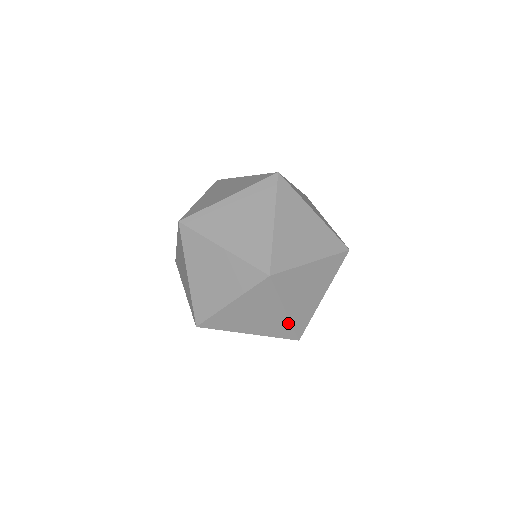
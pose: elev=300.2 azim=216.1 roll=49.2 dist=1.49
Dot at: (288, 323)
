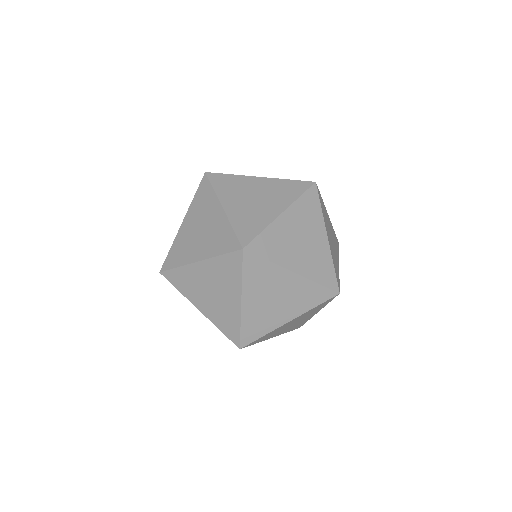
Dot at: (228, 224)
